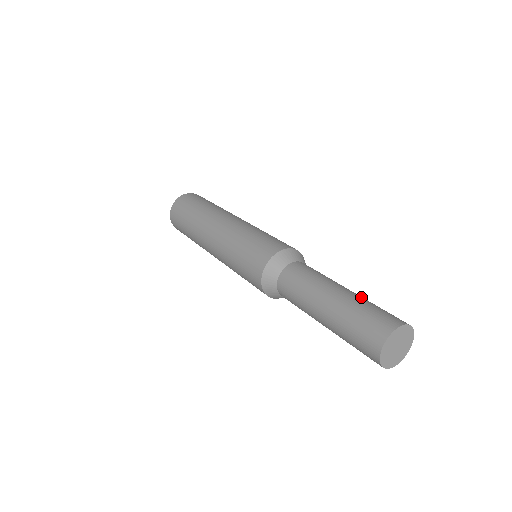
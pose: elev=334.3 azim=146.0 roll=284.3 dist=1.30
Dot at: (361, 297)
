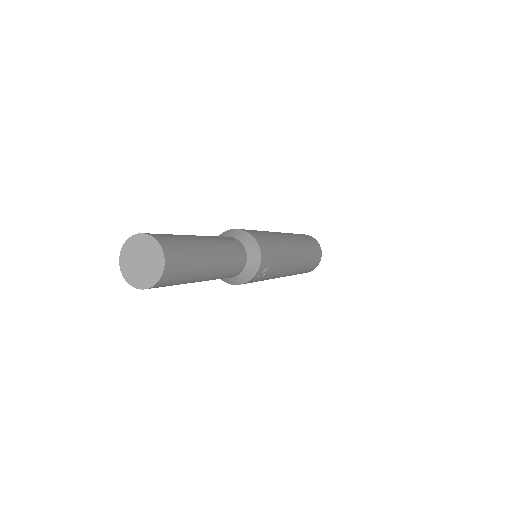
Dot at: (201, 251)
